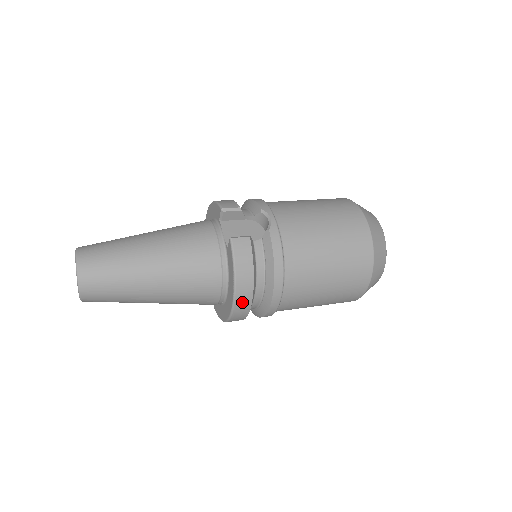
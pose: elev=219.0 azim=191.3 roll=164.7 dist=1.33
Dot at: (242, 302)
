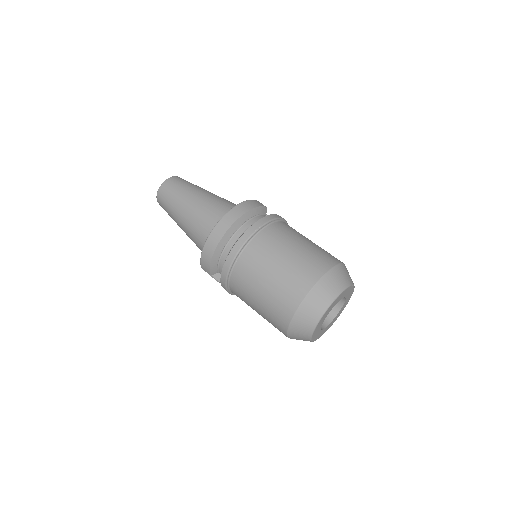
Dot at: (232, 216)
